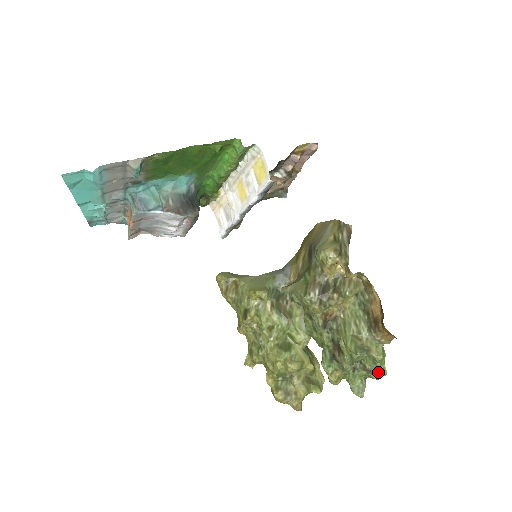
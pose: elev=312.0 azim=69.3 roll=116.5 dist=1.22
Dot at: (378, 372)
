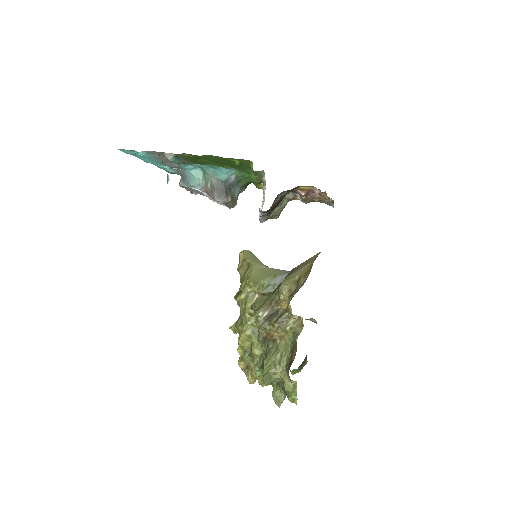
Dot at: (289, 398)
